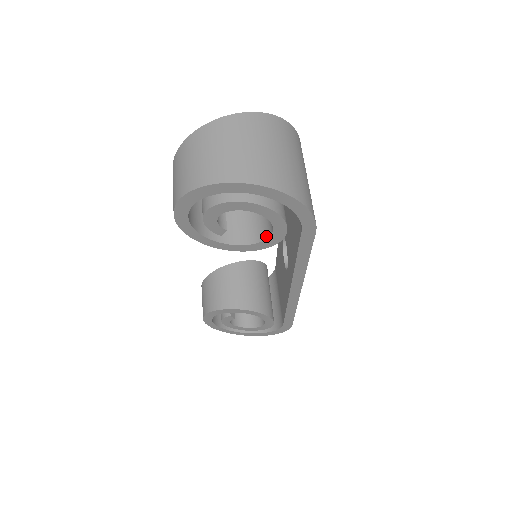
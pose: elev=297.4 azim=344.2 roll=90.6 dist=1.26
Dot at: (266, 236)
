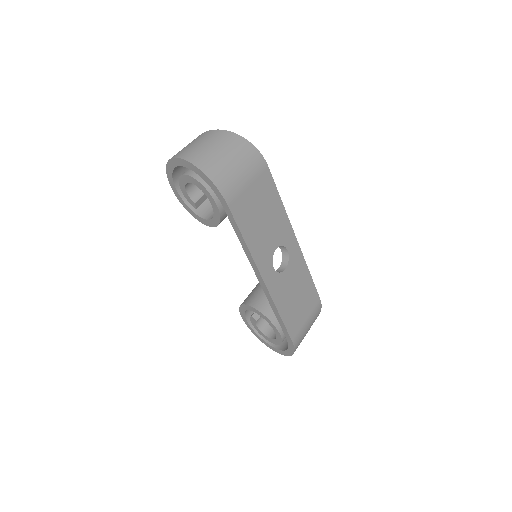
Dot at: (215, 212)
